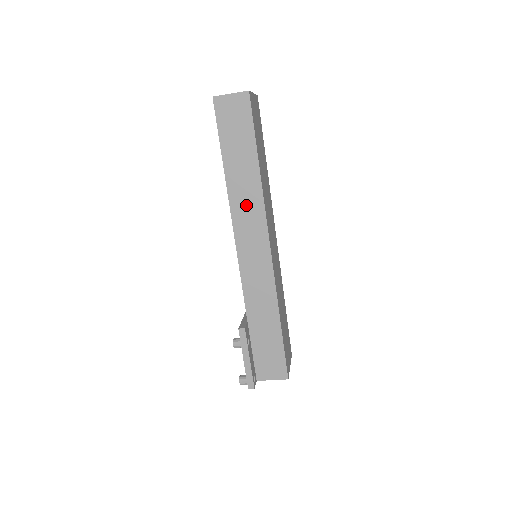
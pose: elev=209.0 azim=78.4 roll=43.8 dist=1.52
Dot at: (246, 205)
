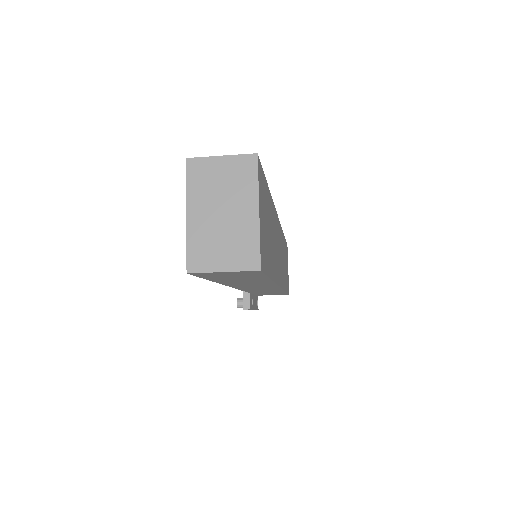
Dot at: (251, 285)
